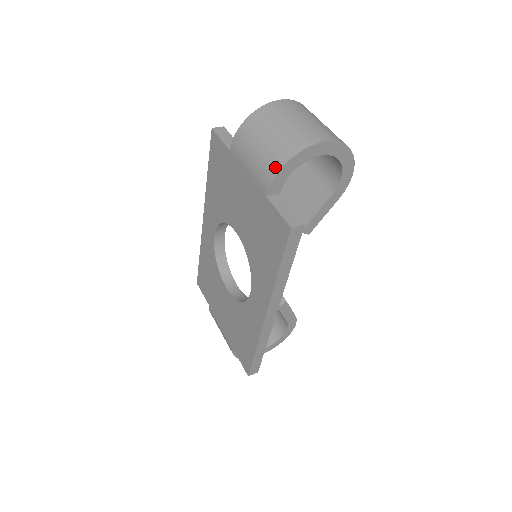
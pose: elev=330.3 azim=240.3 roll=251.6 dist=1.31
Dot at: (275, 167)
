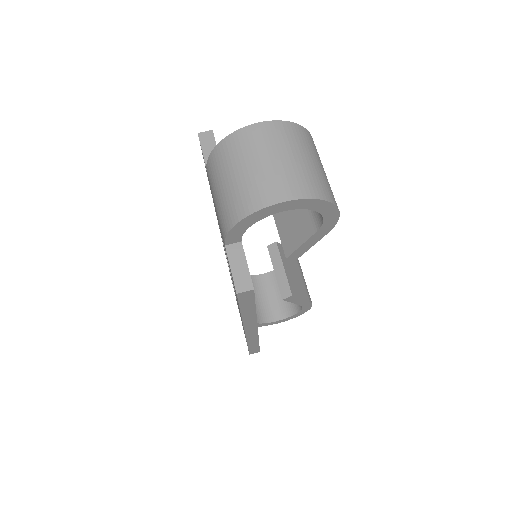
Dot at: (229, 222)
